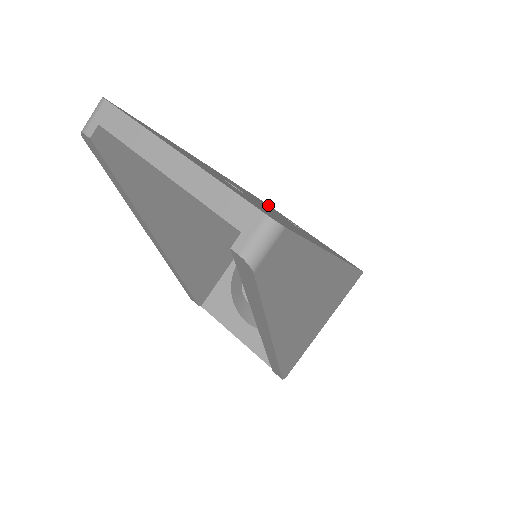
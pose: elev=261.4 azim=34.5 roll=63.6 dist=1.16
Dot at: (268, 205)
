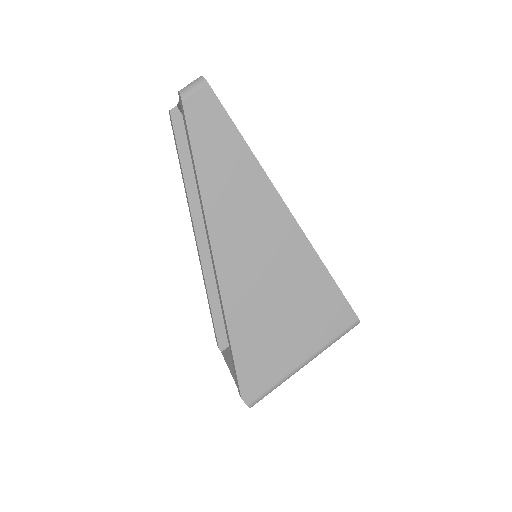
Dot at: occluded
